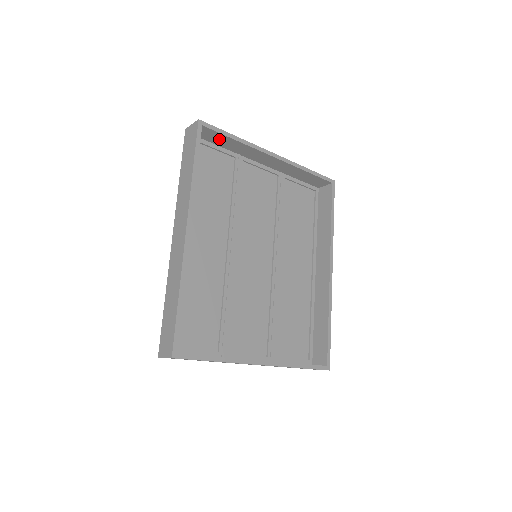
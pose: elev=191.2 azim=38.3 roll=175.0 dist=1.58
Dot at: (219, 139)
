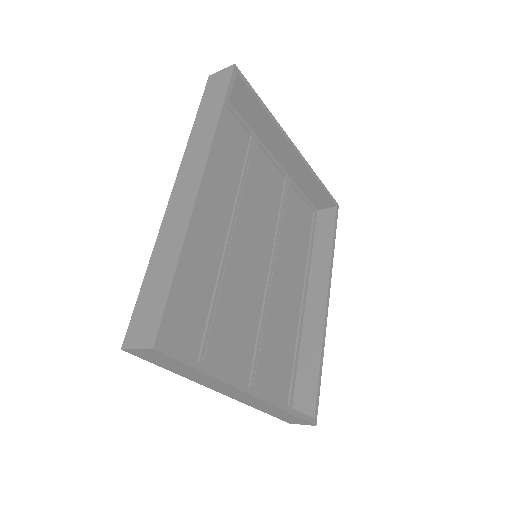
Dot at: (245, 102)
